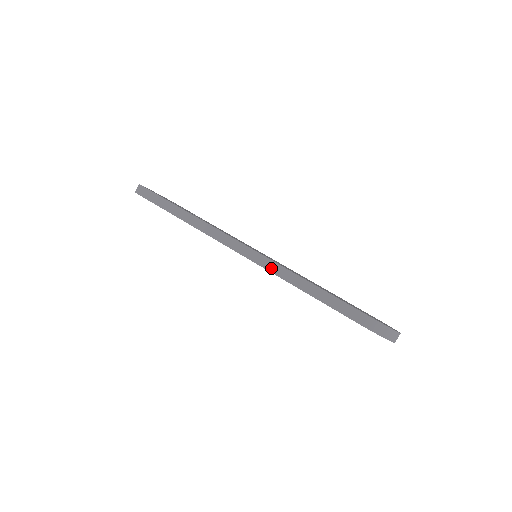
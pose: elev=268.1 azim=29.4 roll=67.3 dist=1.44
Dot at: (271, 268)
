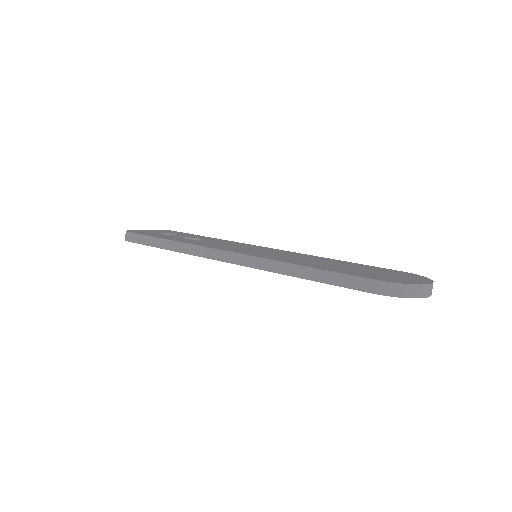
Dot at: (265, 266)
